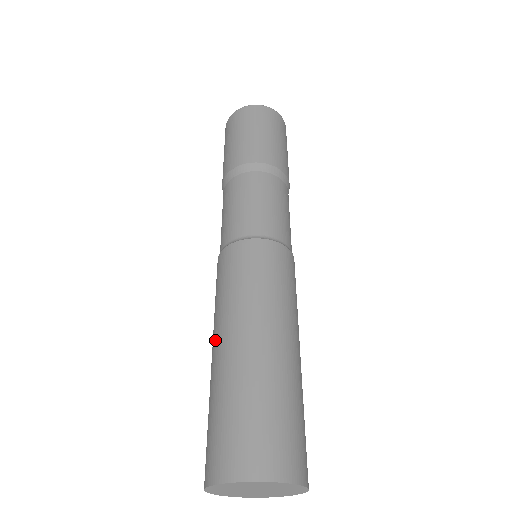
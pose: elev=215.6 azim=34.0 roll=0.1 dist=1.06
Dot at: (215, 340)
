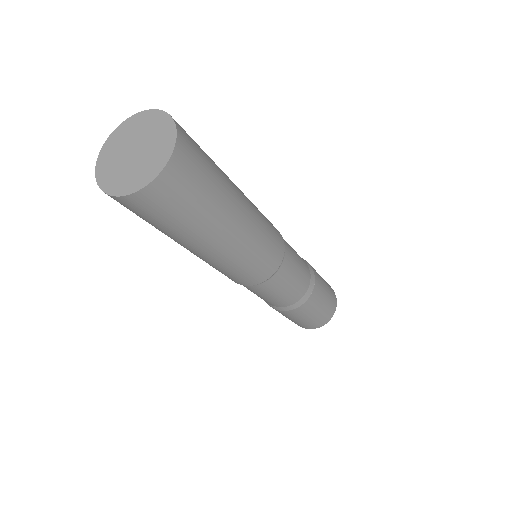
Dot at: occluded
